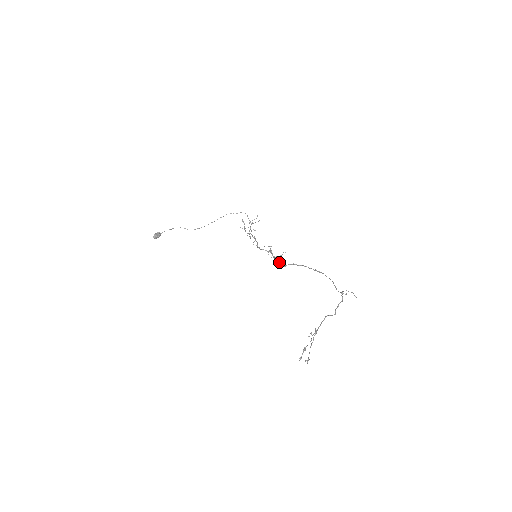
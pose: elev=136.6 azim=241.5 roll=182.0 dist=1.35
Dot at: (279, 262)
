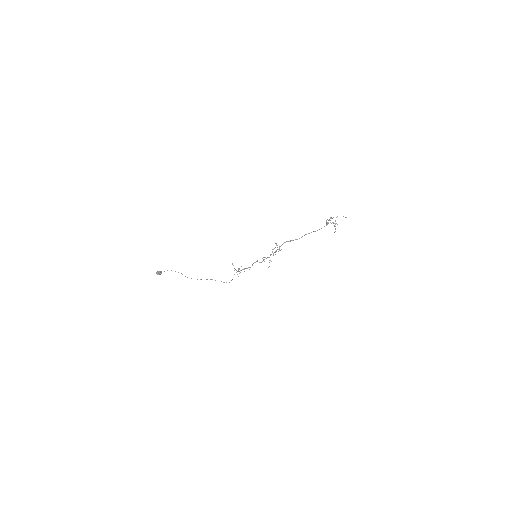
Dot at: (277, 249)
